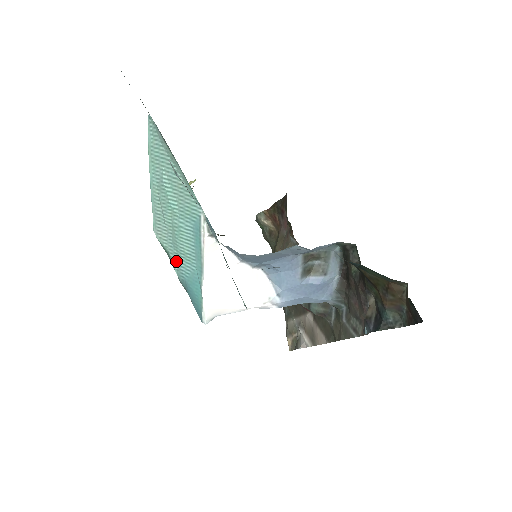
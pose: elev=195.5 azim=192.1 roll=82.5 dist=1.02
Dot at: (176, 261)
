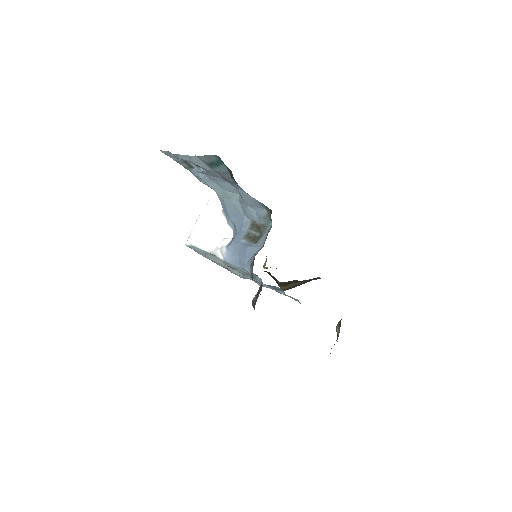
Dot at: occluded
